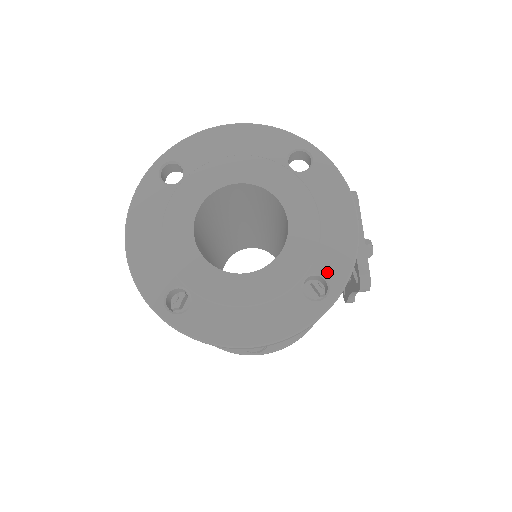
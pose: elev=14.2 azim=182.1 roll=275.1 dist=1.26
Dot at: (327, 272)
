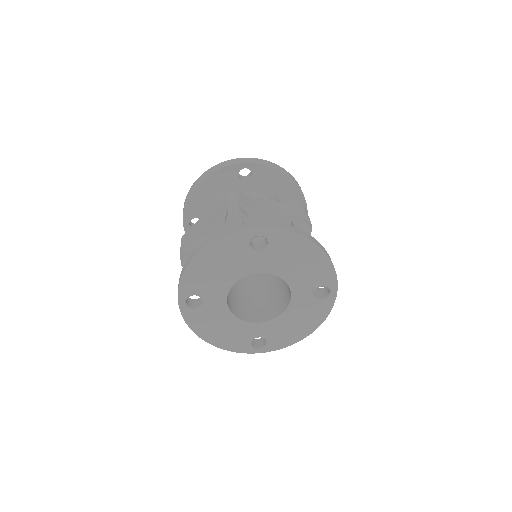
Dot at: (271, 342)
